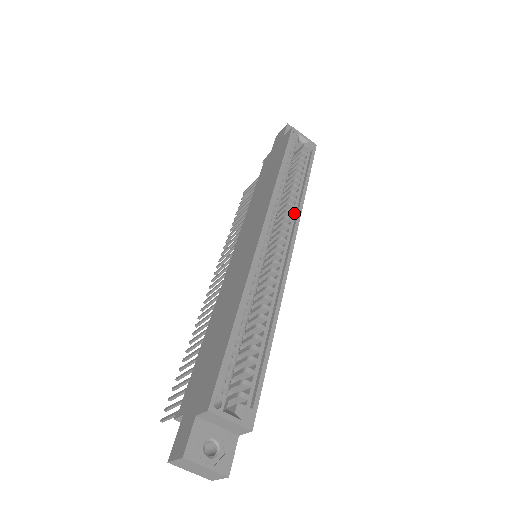
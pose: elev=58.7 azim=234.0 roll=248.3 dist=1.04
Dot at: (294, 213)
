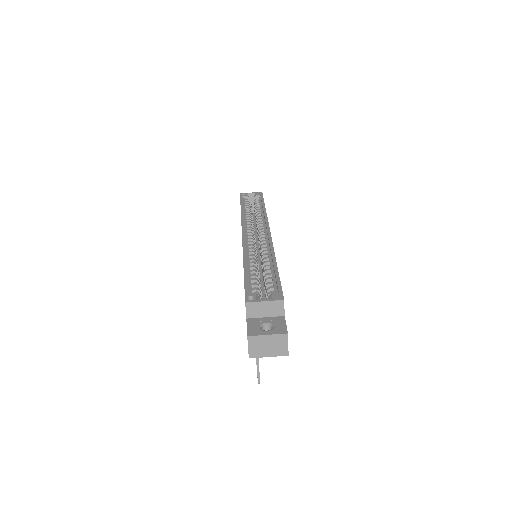
Dot at: (263, 221)
